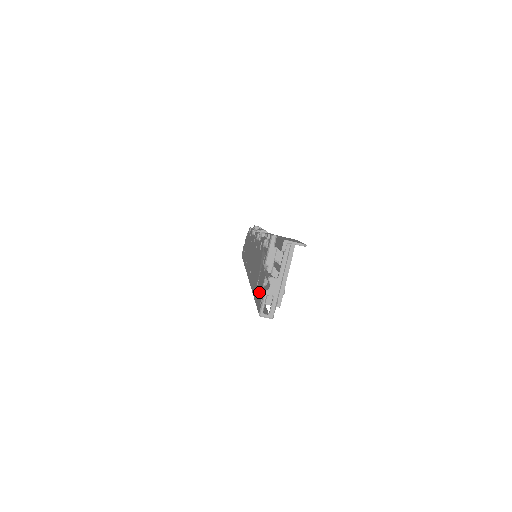
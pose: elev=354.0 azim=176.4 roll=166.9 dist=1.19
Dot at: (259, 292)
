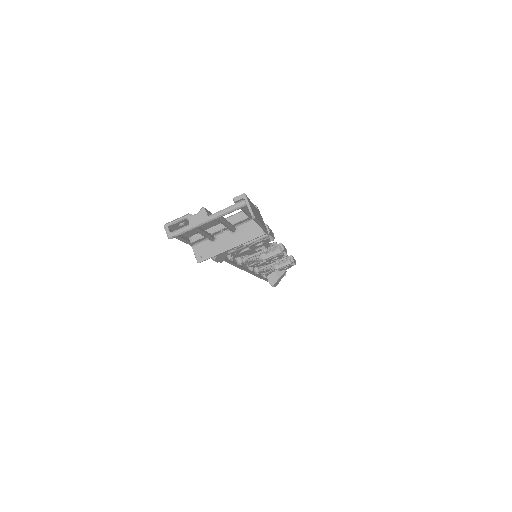
Dot at: occluded
